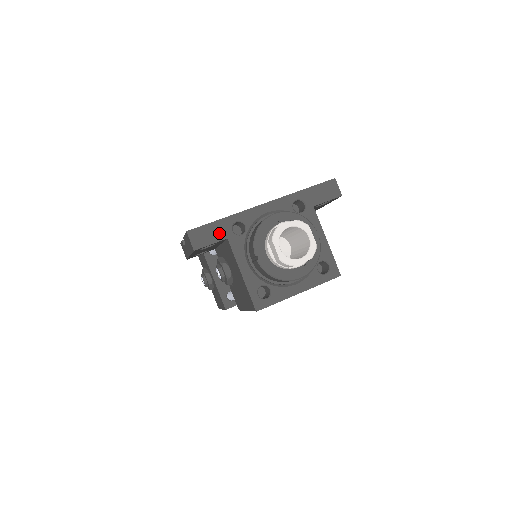
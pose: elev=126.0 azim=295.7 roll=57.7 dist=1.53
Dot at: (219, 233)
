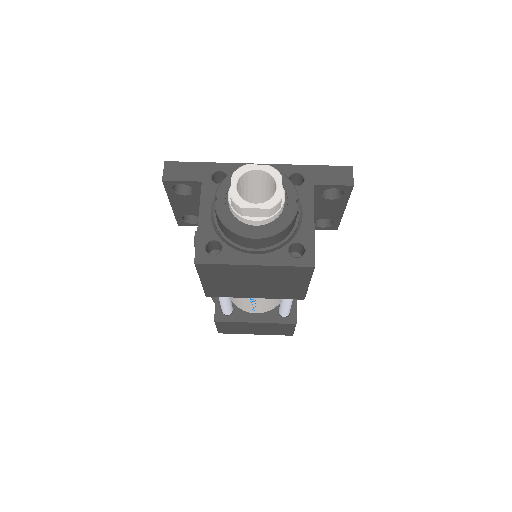
Dot at: (196, 174)
